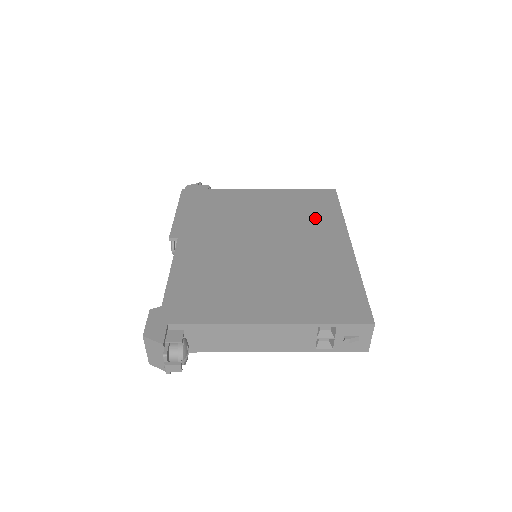
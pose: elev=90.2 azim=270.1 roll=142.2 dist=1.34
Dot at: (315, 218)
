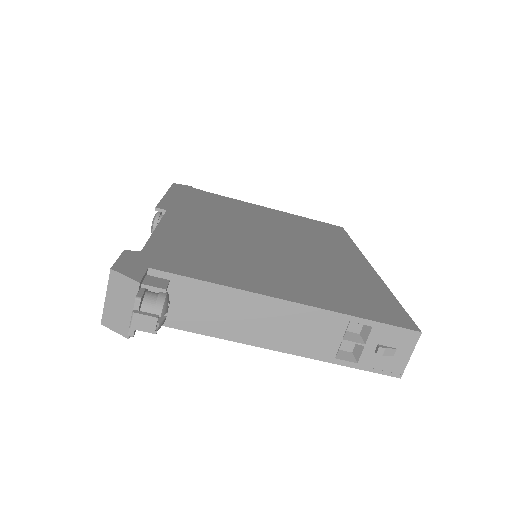
Dot at: (326, 239)
